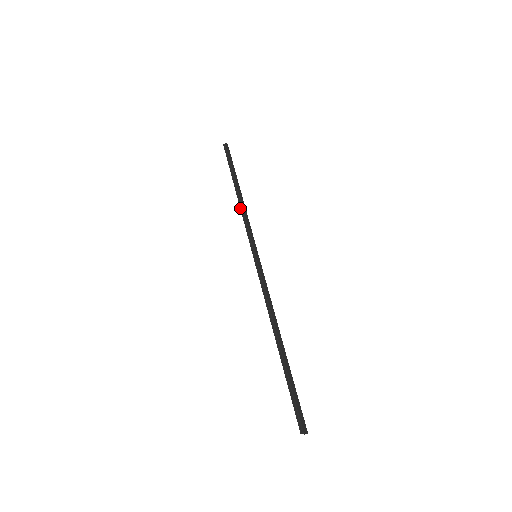
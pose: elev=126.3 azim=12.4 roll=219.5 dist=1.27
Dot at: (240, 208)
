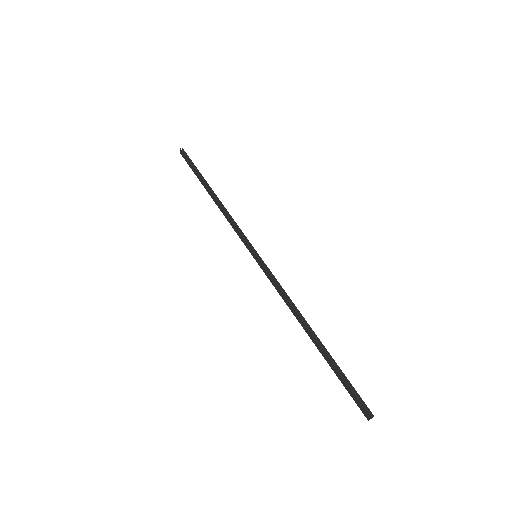
Dot at: (224, 209)
